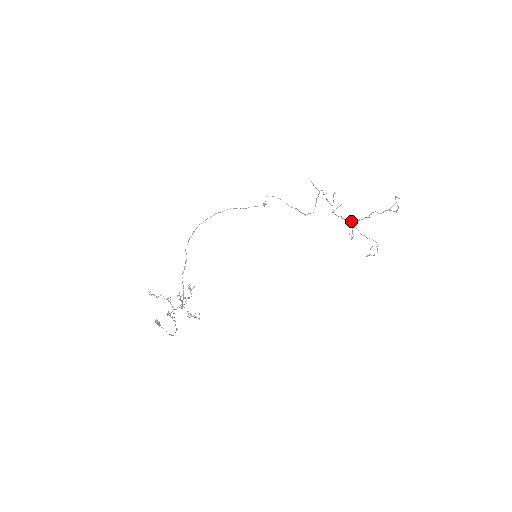
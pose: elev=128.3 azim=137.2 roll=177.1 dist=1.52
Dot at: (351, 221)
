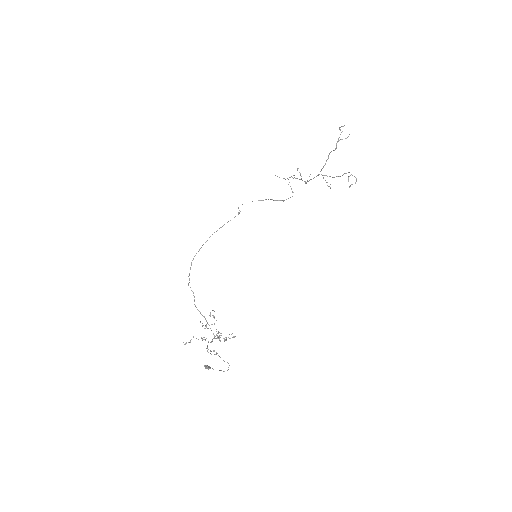
Dot at: (318, 174)
